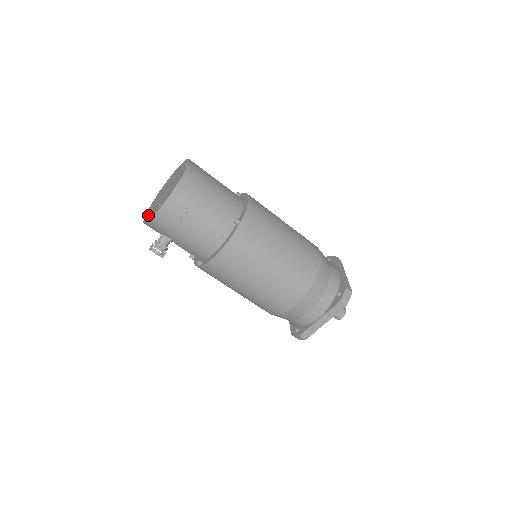
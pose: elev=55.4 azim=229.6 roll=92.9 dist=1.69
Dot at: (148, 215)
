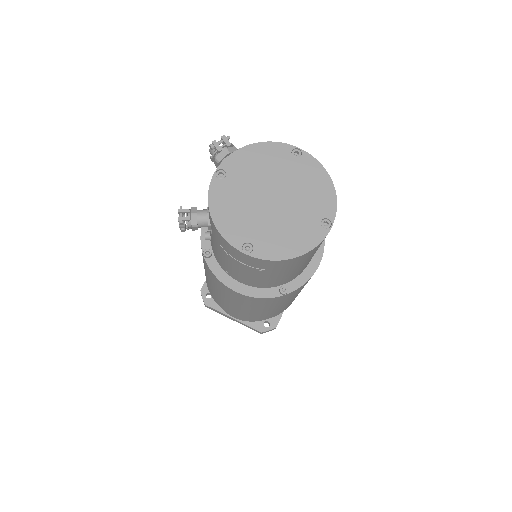
Dot at: (223, 195)
